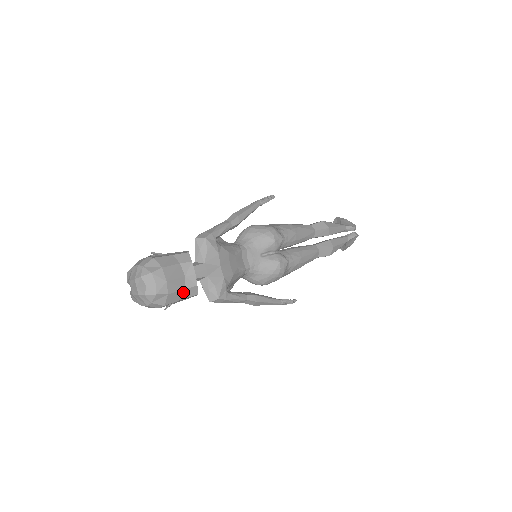
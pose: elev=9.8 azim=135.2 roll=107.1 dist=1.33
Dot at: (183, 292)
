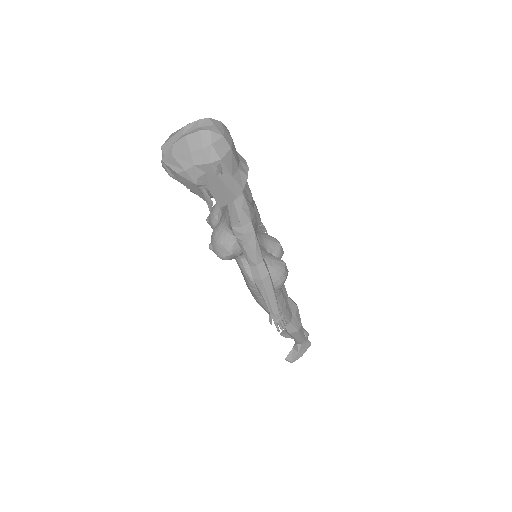
Dot at: (236, 169)
